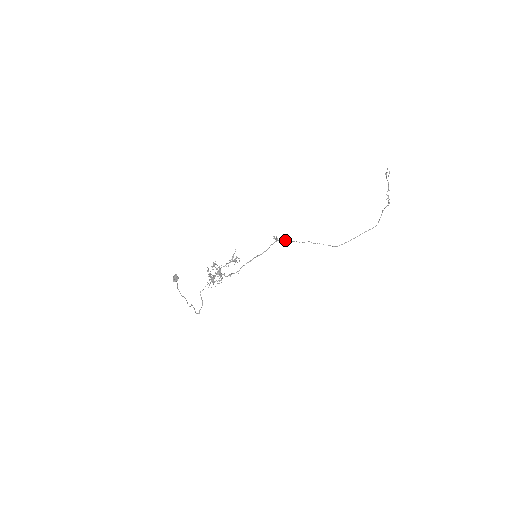
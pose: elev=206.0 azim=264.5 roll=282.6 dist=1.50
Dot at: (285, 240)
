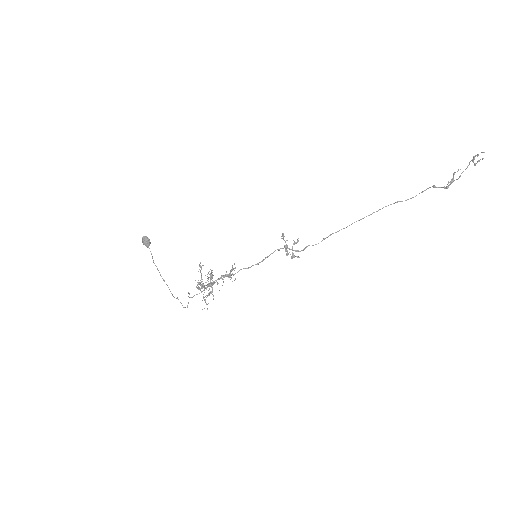
Dot at: (297, 257)
